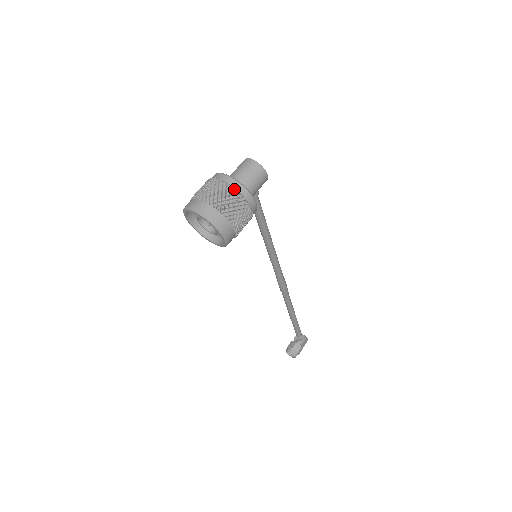
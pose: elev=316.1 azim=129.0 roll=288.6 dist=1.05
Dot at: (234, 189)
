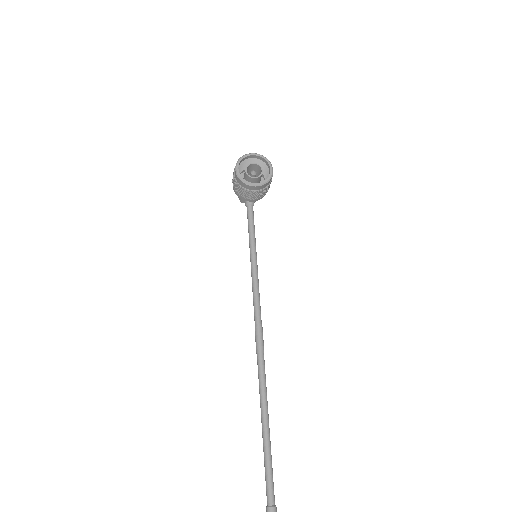
Dot at: occluded
